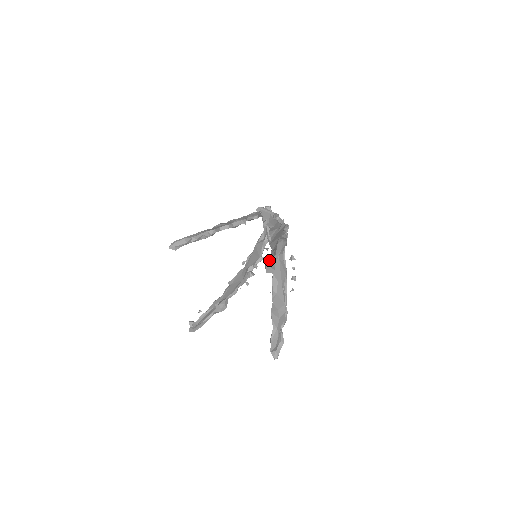
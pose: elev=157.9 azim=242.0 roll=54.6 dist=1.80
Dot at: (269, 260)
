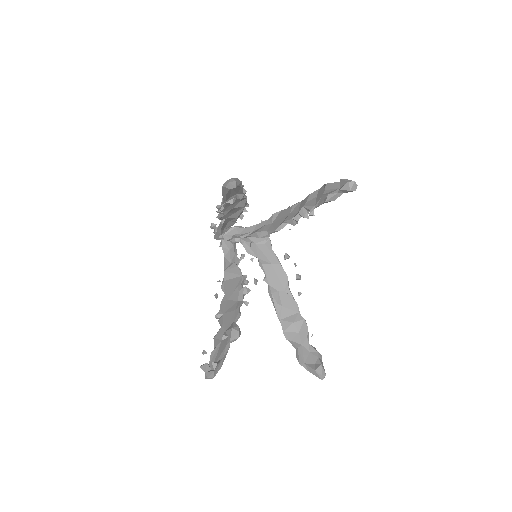
Dot at: (345, 179)
